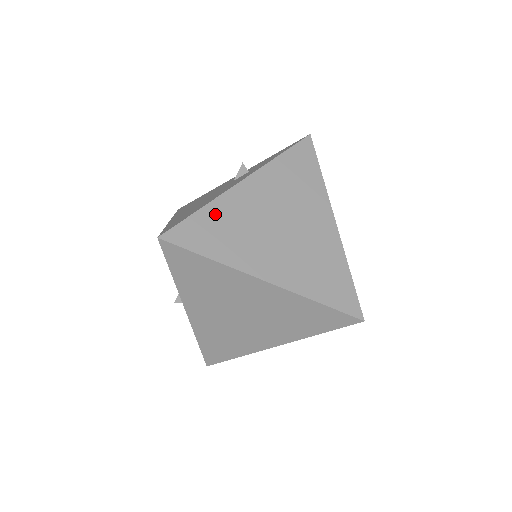
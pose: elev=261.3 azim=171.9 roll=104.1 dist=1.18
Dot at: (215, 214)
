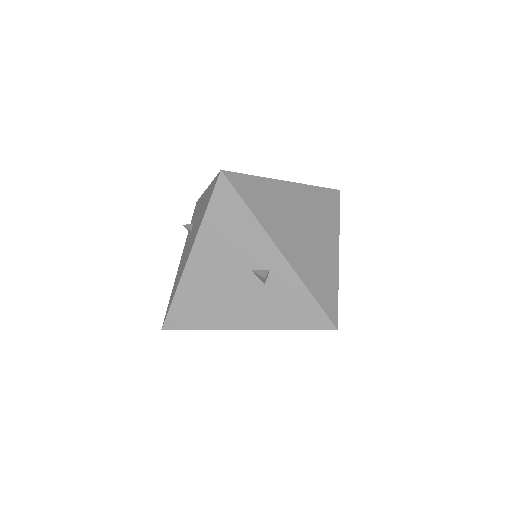
Dot at: occluded
